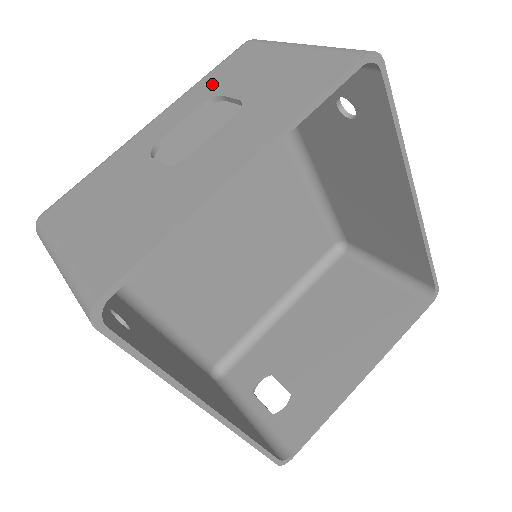
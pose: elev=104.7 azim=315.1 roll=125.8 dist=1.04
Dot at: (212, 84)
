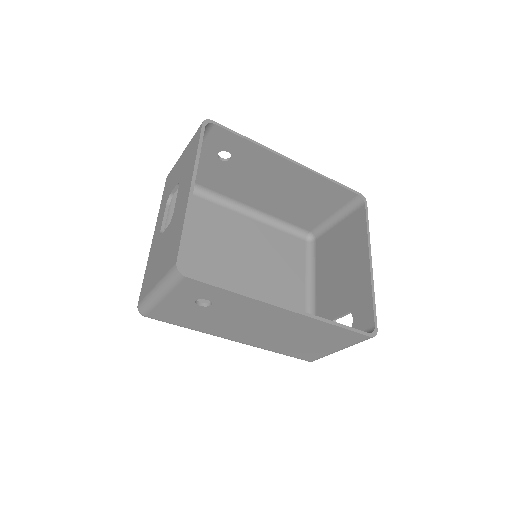
Dot at: (165, 198)
